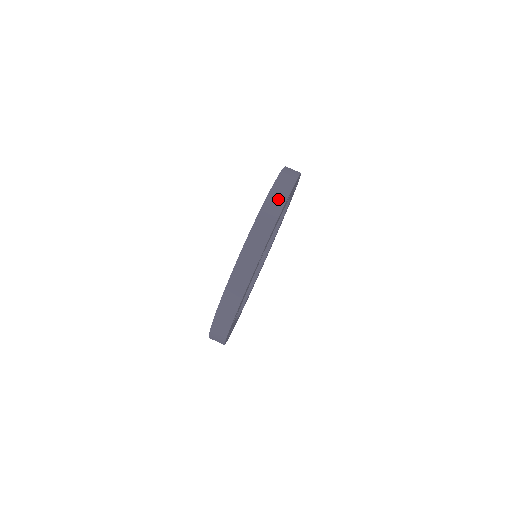
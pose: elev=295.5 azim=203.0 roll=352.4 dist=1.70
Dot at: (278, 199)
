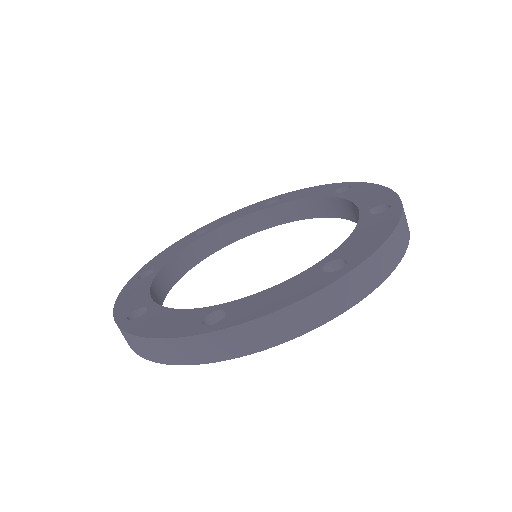
Dot at: (322, 310)
